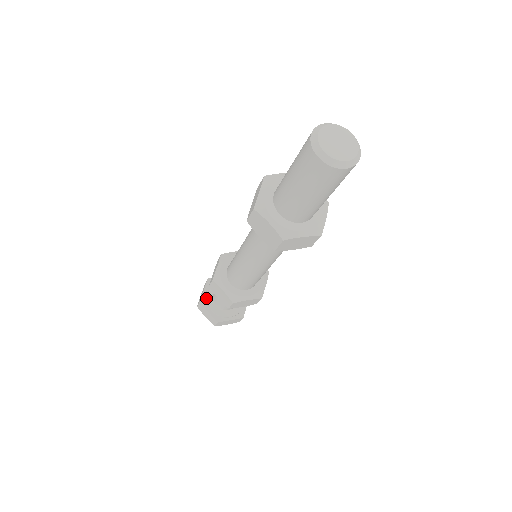
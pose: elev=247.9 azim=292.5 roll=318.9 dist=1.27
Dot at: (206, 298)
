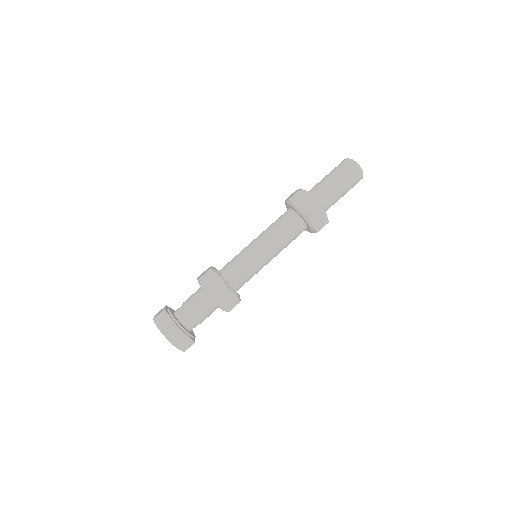
Dot at: (170, 310)
